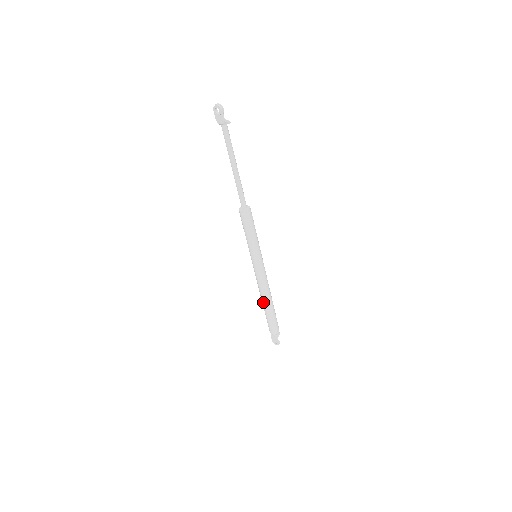
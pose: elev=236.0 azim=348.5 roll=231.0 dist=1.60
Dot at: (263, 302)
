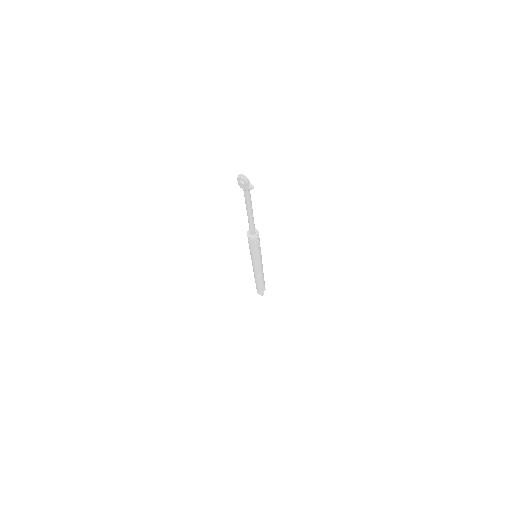
Dot at: (256, 278)
